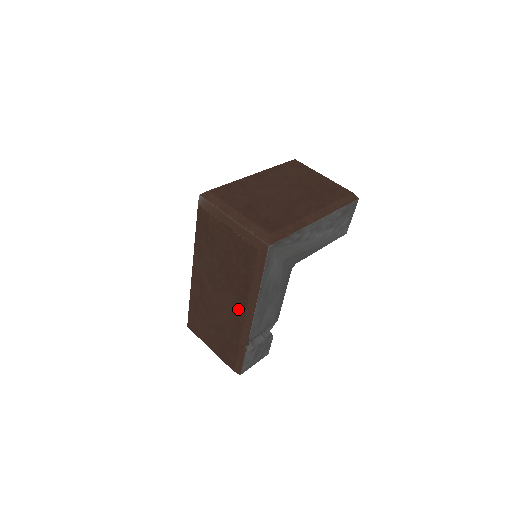
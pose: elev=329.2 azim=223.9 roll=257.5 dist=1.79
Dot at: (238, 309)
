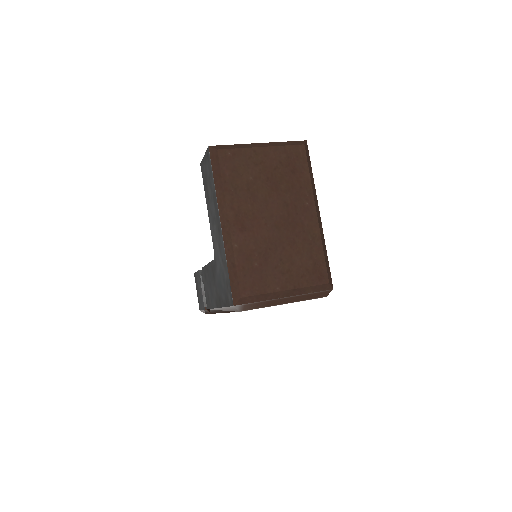
Dot at: occluded
